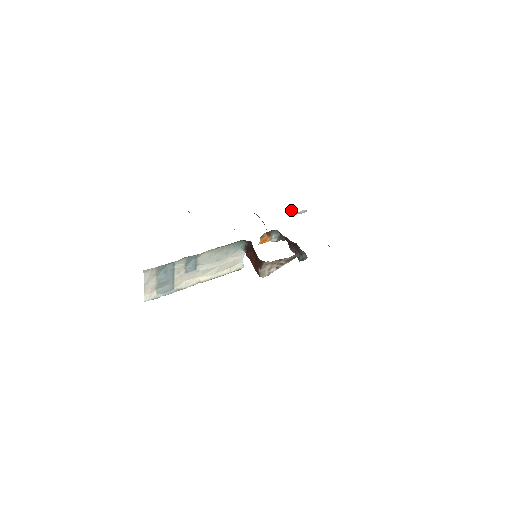
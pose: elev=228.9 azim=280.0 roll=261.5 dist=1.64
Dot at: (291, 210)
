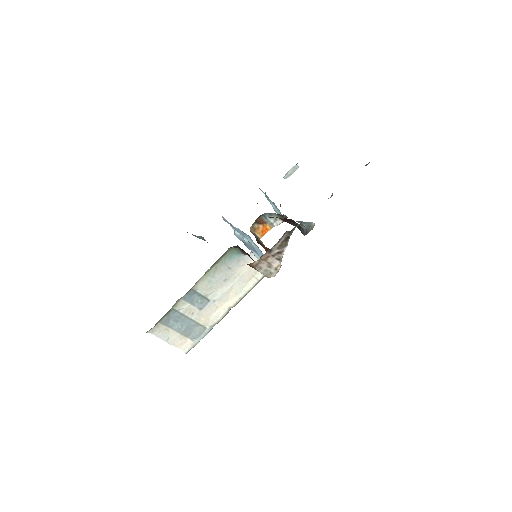
Dot at: occluded
